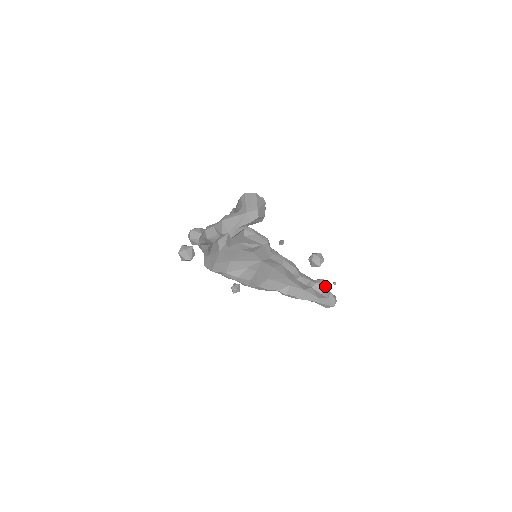
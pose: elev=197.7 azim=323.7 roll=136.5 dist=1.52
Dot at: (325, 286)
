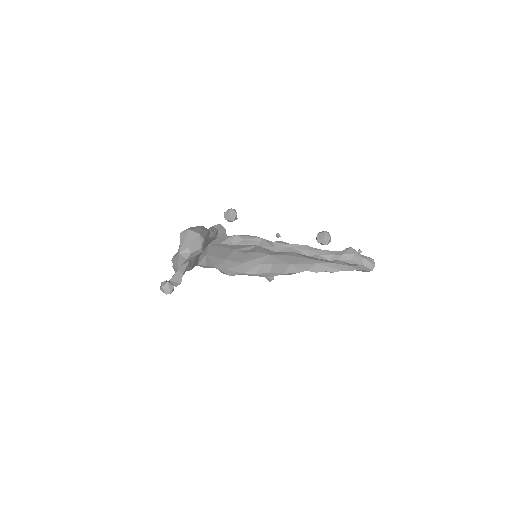
Dot at: (352, 255)
